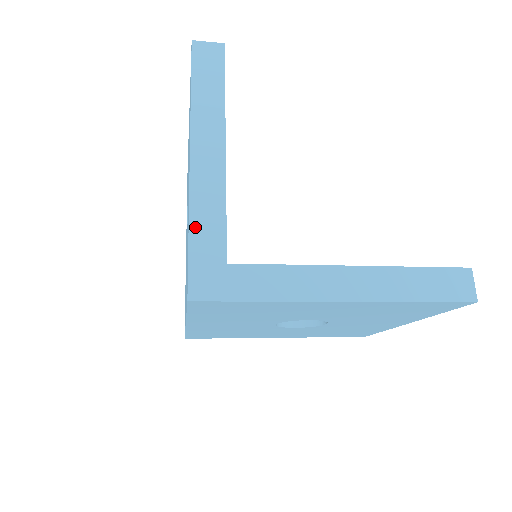
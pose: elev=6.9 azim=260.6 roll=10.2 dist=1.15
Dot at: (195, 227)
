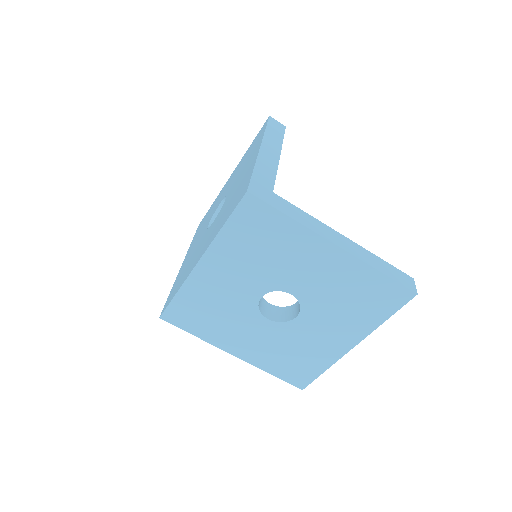
Dot at: (258, 169)
